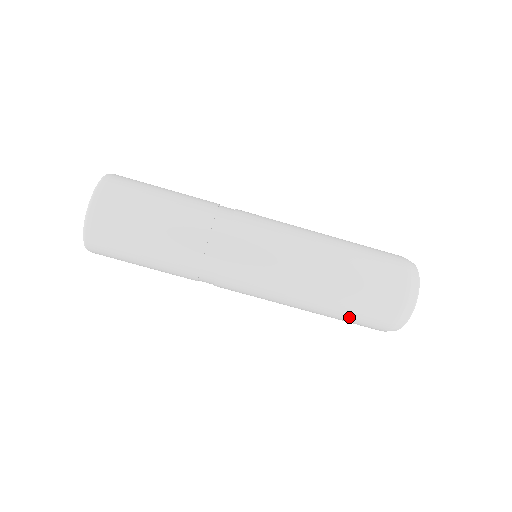
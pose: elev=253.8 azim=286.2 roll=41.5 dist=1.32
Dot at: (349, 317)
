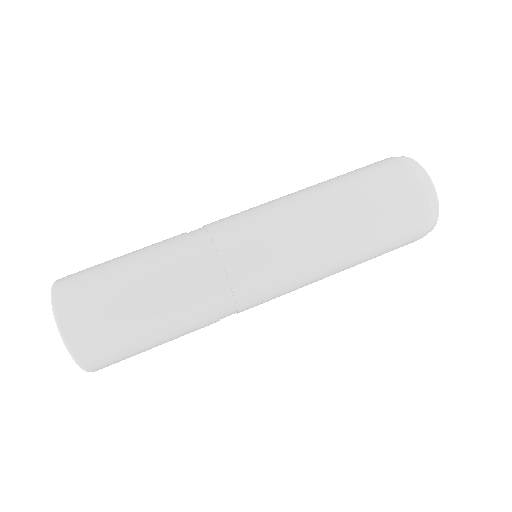
Dot at: (385, 246)
